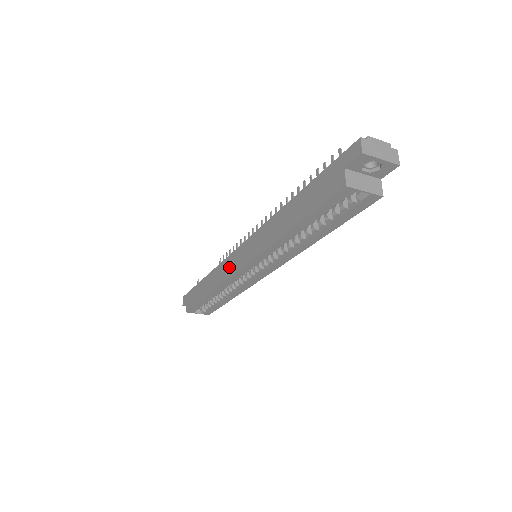
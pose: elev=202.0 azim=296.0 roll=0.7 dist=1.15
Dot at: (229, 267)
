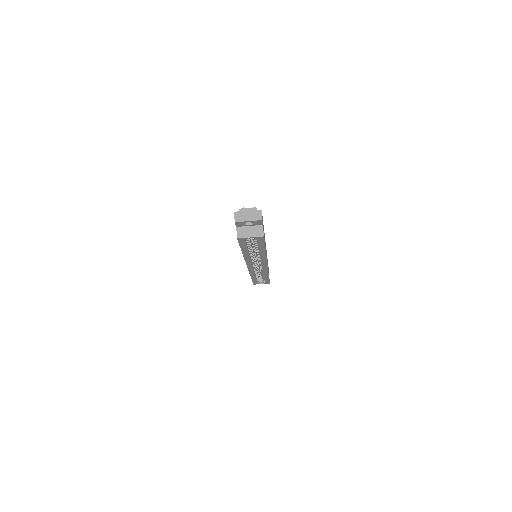
Dot at: occluded
